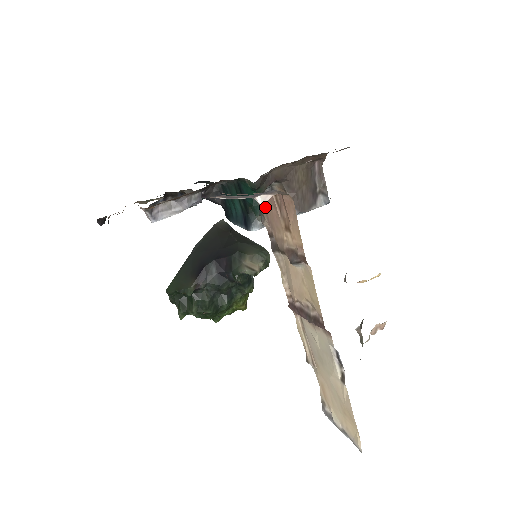
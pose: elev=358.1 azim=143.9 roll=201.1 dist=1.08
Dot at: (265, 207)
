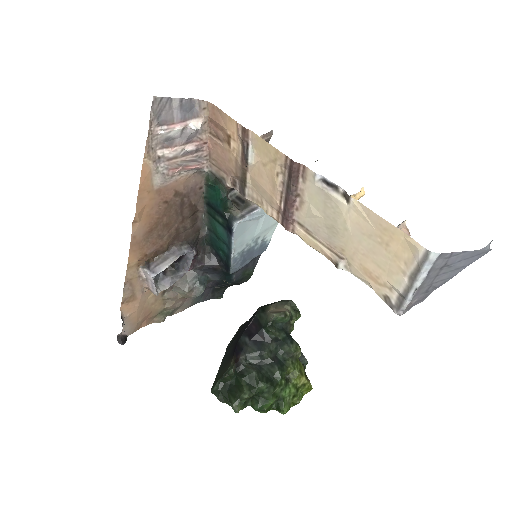
Dot at: (217, 164)
